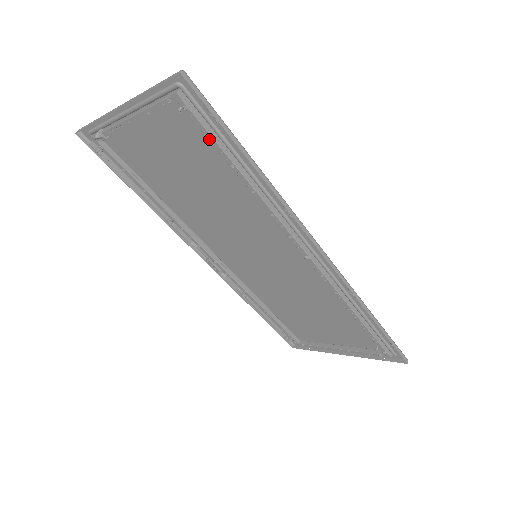
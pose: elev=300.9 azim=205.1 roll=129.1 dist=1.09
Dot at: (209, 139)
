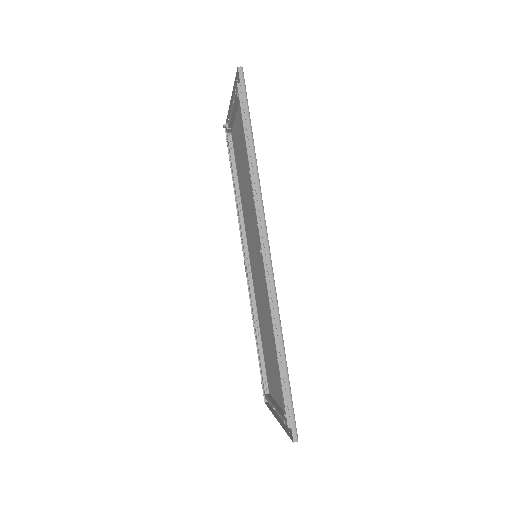
Dot at: (242, 121)
